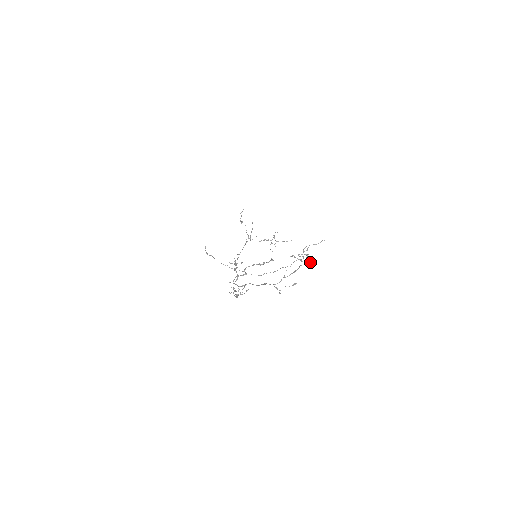
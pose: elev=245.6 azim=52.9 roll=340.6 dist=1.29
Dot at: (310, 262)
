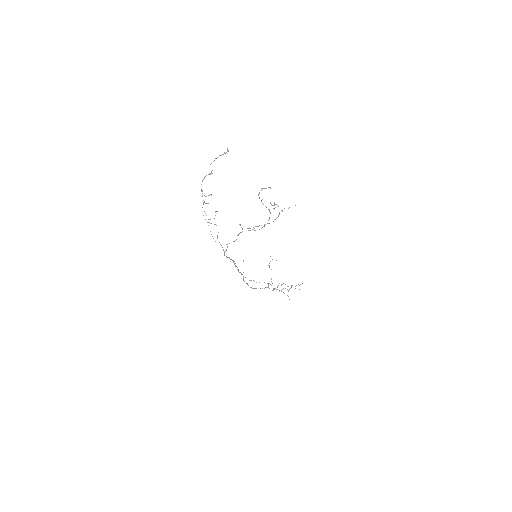
Dot at: (273, 205)
